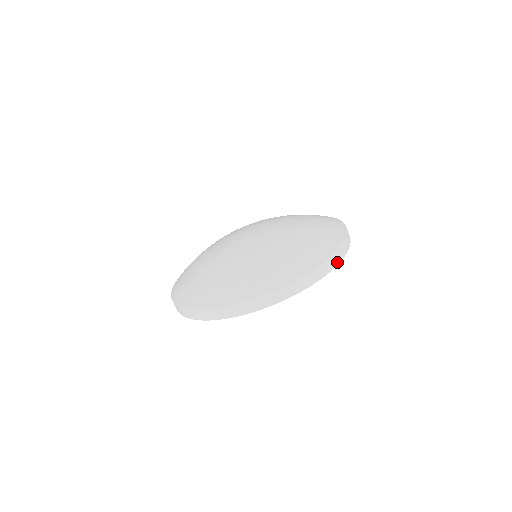
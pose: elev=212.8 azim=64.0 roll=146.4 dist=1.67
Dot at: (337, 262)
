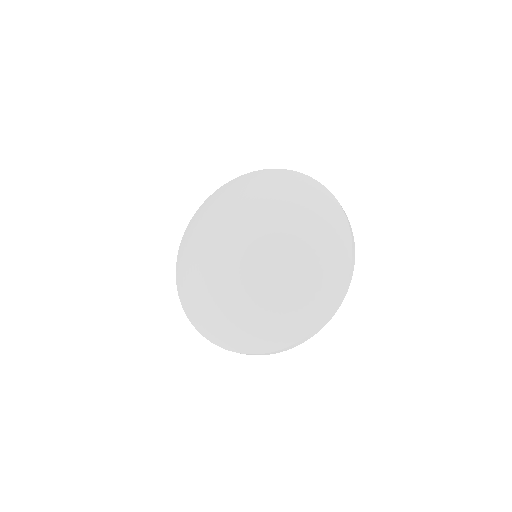
Dot at: (338, 308)
